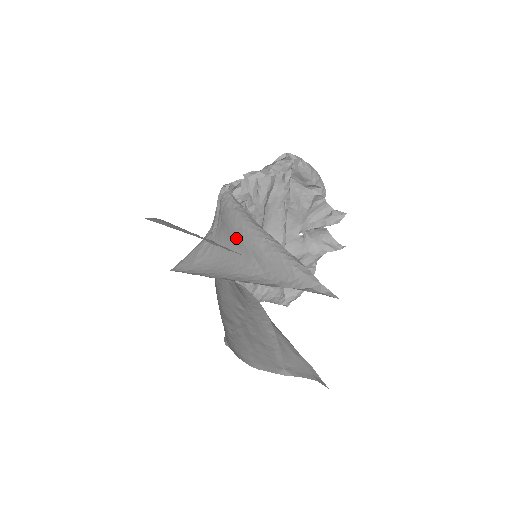
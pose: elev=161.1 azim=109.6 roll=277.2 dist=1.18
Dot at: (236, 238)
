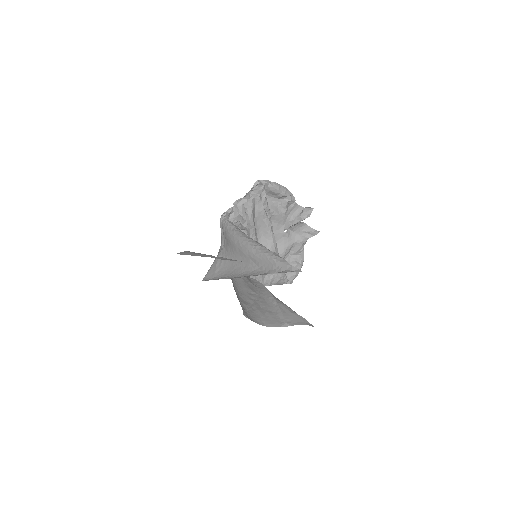
Dot at: (237, 249)
